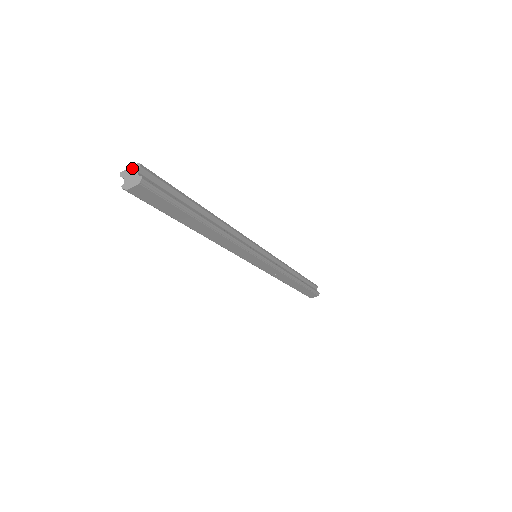
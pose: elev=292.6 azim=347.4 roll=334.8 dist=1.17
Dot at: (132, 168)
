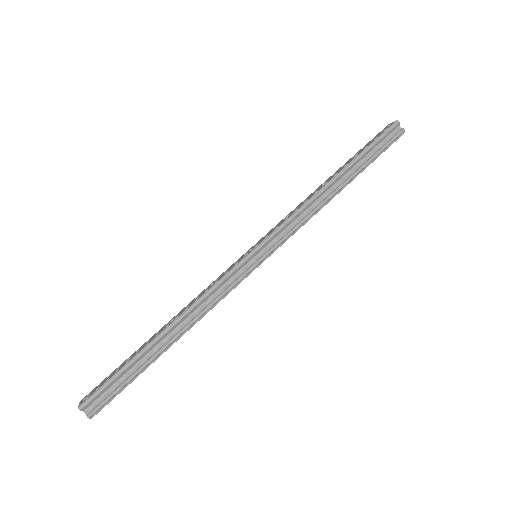
Dot at: (79, 407)
